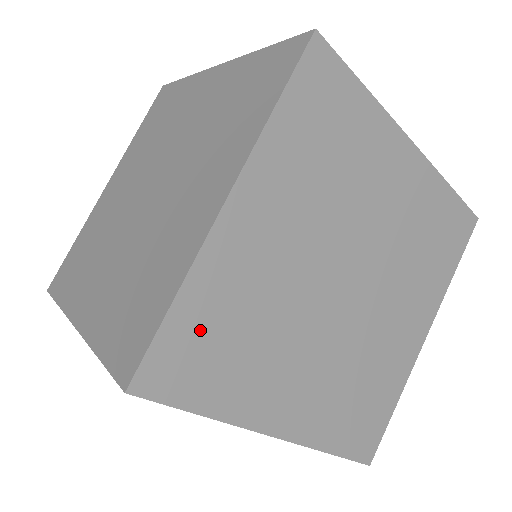
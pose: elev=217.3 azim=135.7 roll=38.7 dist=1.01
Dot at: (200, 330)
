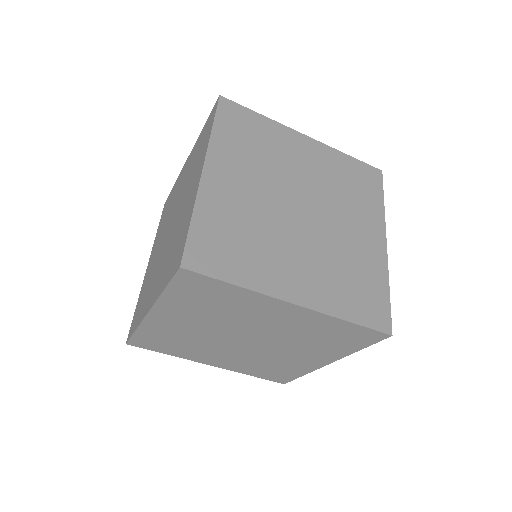
Dot at: (213, 234)
